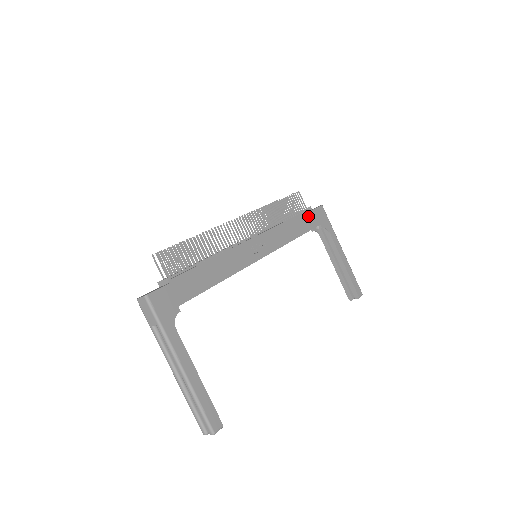
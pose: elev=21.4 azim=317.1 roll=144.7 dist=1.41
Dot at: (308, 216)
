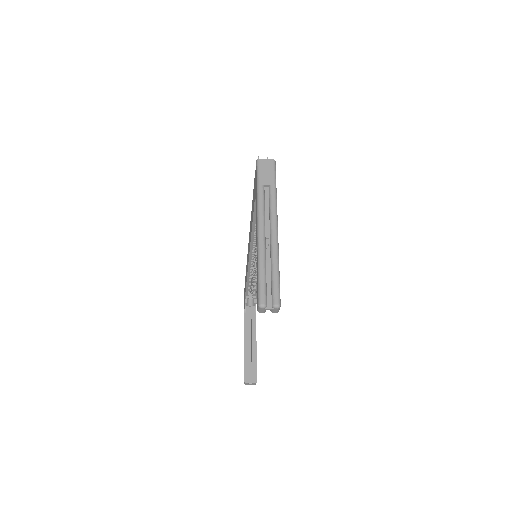
Dot at: occluded
